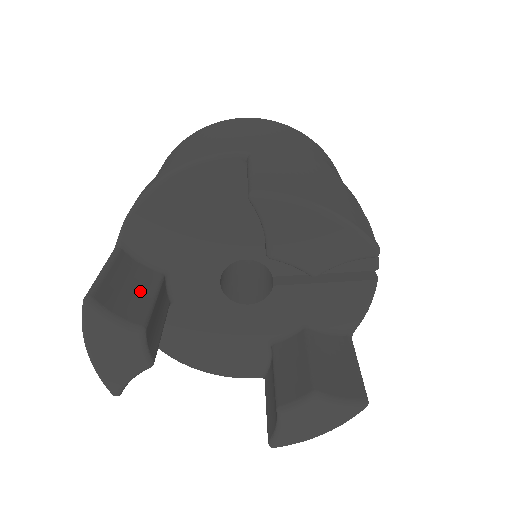
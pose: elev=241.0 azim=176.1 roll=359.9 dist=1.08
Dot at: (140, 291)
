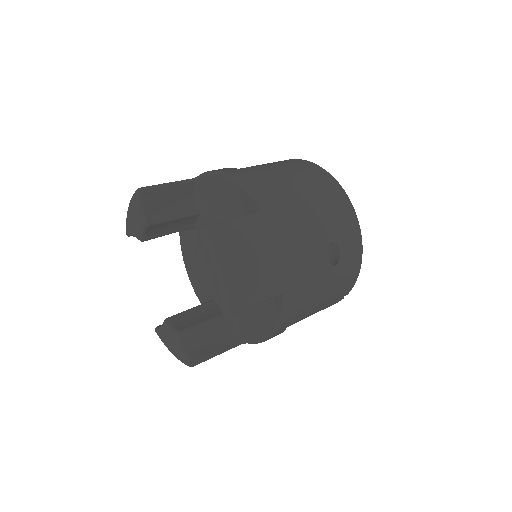
Dot at: (173, 209)
